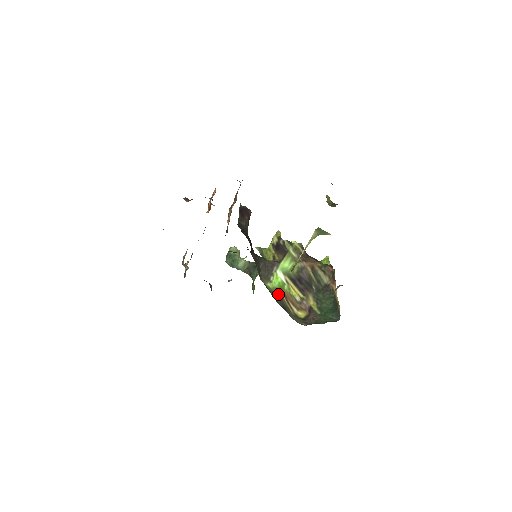
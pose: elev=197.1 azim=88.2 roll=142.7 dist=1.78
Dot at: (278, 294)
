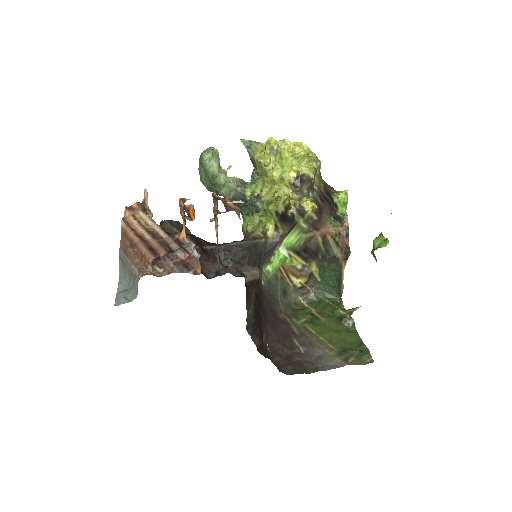
Dot at: (278, 275)
